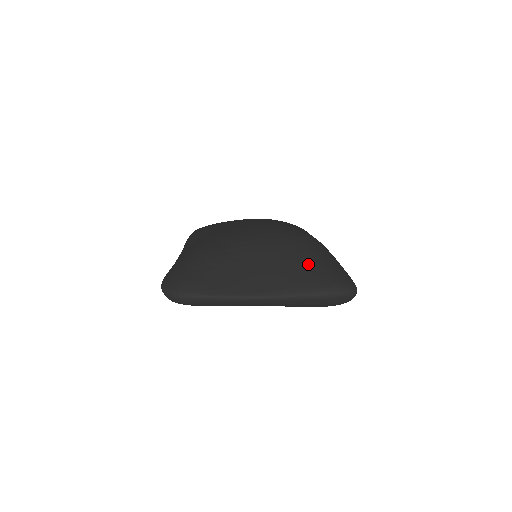
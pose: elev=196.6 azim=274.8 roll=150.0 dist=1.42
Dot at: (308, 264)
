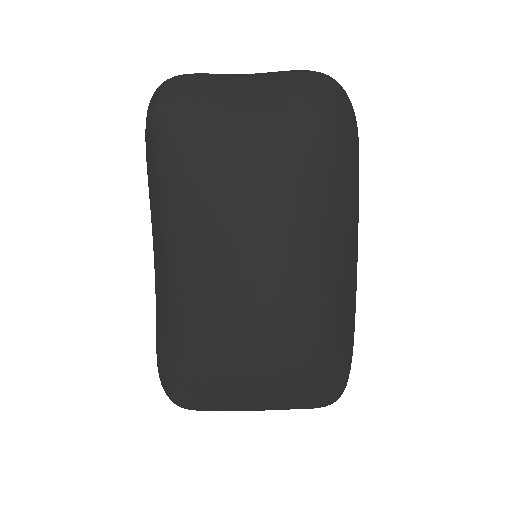
Dot at: (304, 392)
